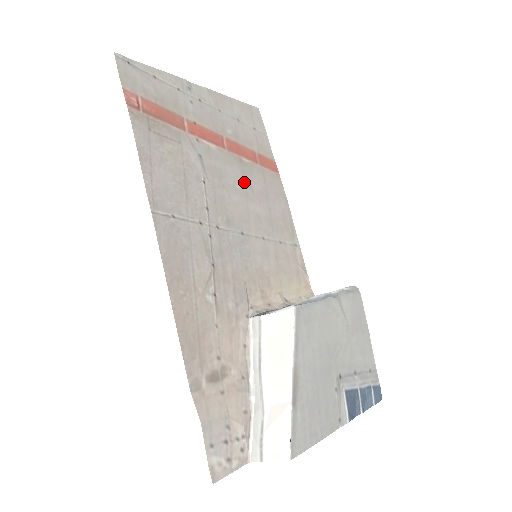
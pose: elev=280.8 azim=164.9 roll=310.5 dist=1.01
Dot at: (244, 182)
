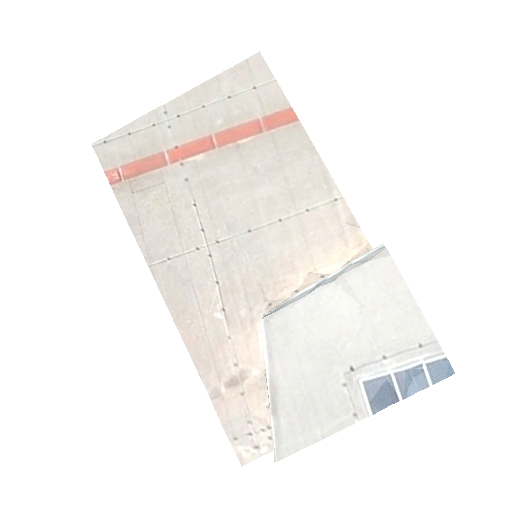
Dot at: (245, 170)
